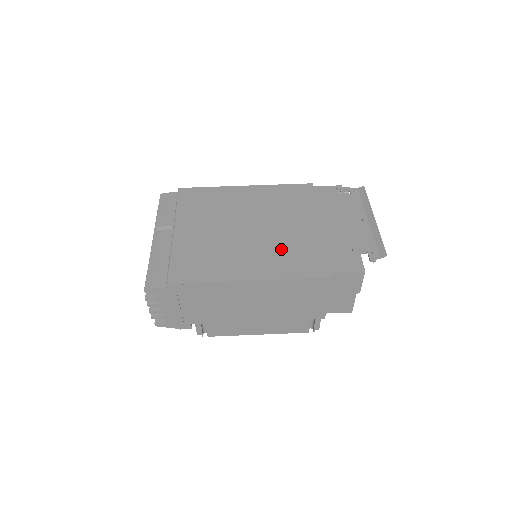
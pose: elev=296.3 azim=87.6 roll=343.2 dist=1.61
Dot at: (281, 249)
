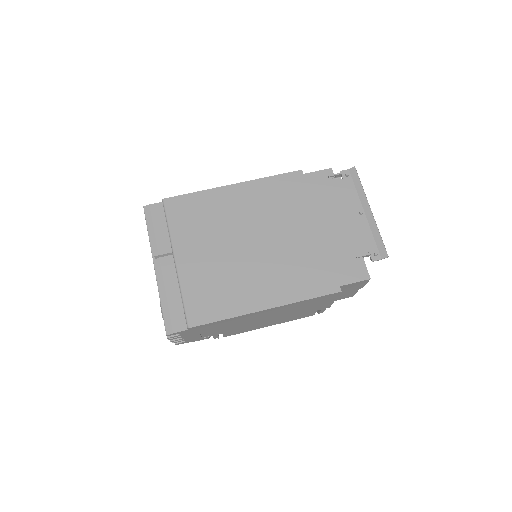
Dot at: (288, 265)
